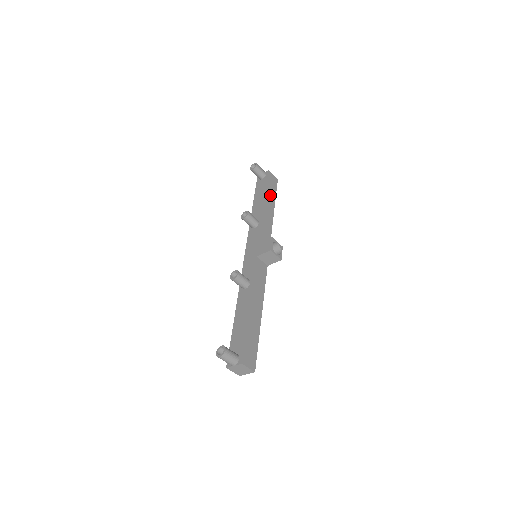
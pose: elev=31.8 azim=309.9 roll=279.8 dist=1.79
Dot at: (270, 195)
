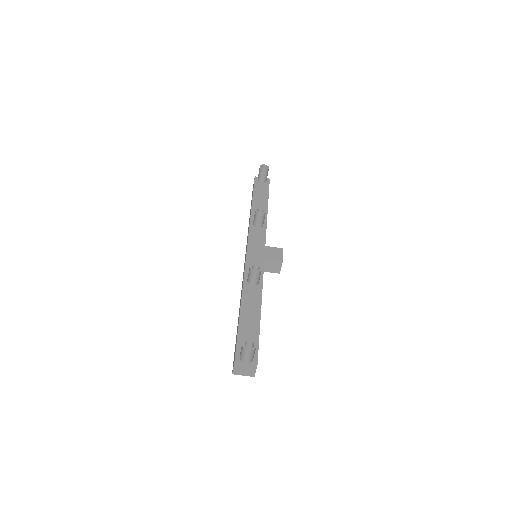
Dot at: occluded
